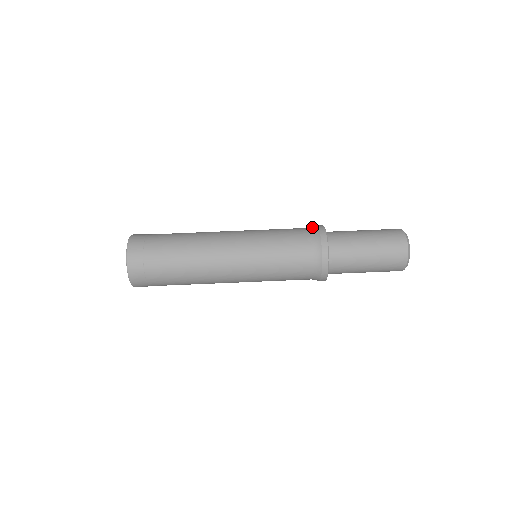
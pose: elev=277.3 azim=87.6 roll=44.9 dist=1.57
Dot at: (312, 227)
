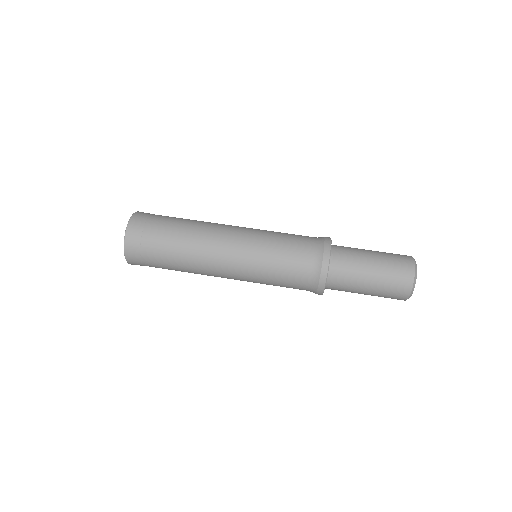
Dot at: (319, 238)
